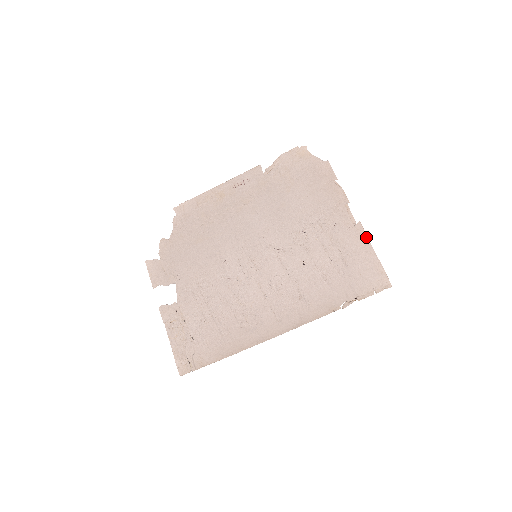
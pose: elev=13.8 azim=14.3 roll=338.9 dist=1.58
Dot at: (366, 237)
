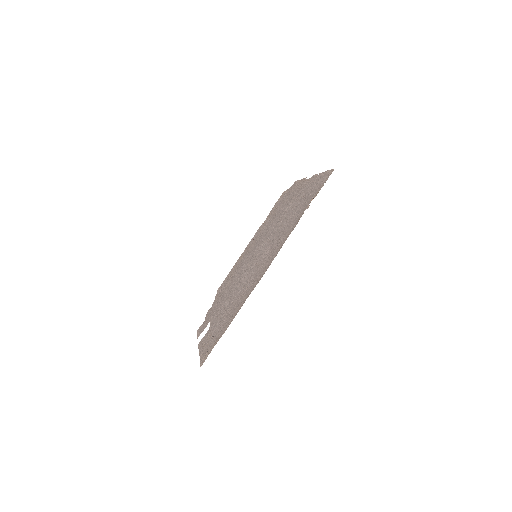
Dot at: (317, 175)
